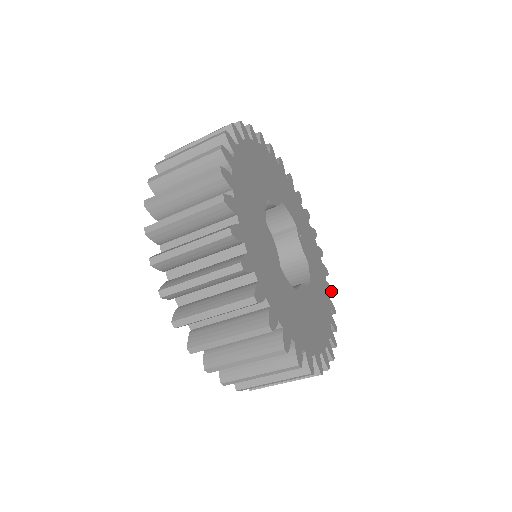
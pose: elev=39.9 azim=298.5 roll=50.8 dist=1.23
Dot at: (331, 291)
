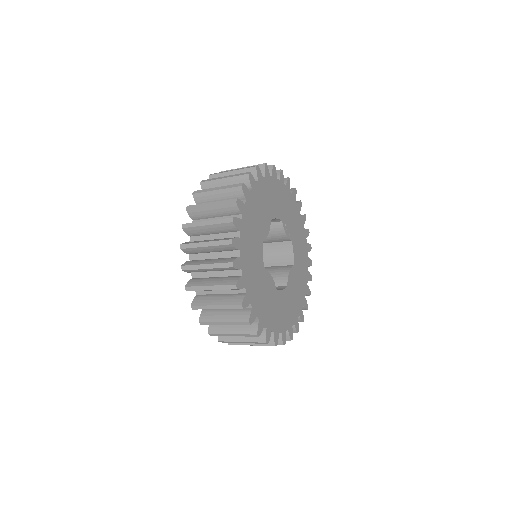
Dot at: (308, 232)
